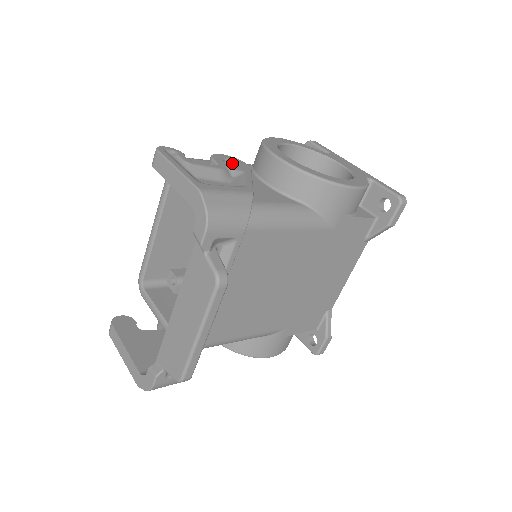
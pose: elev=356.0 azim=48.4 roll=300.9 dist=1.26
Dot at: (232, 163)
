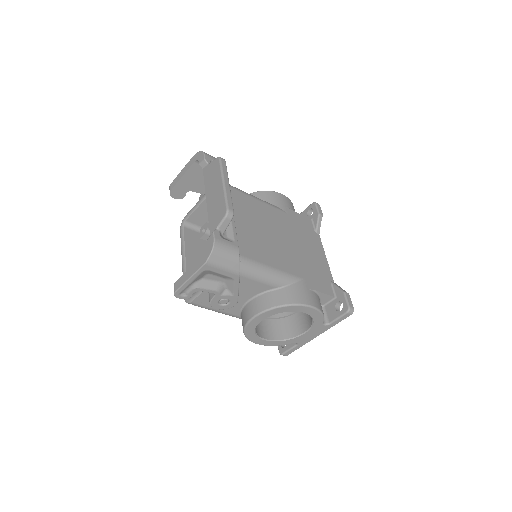
Dot at: occluded
